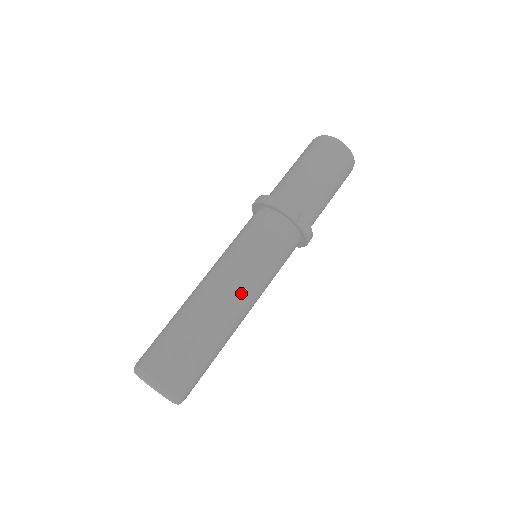
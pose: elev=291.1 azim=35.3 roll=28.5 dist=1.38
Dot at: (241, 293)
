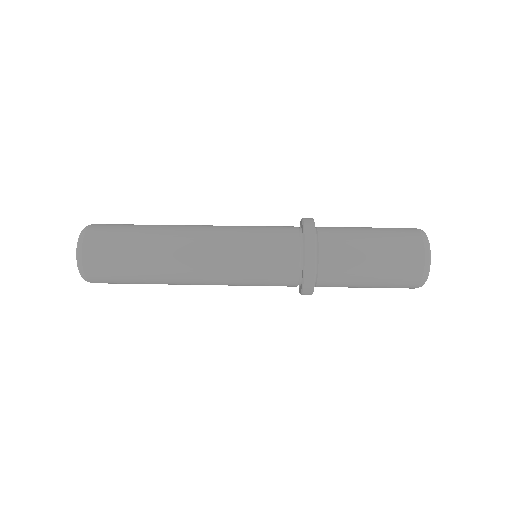
Dot at: (203, 263)
